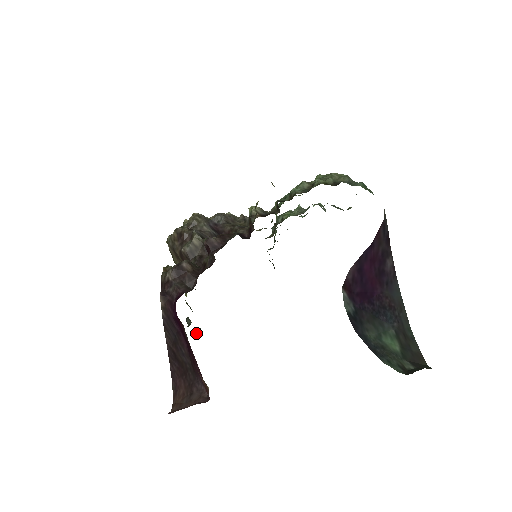
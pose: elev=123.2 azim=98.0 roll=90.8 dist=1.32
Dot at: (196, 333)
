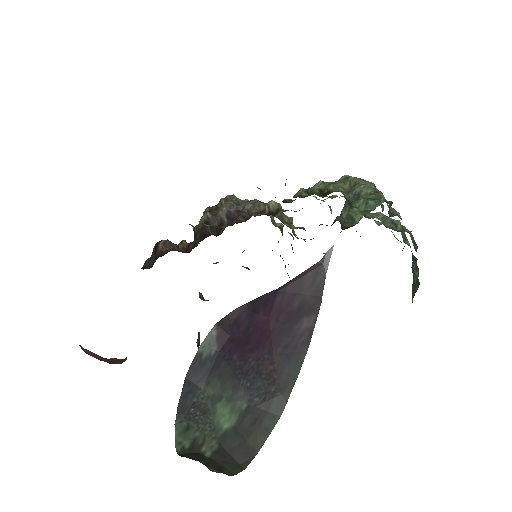
Dot at: occluded
